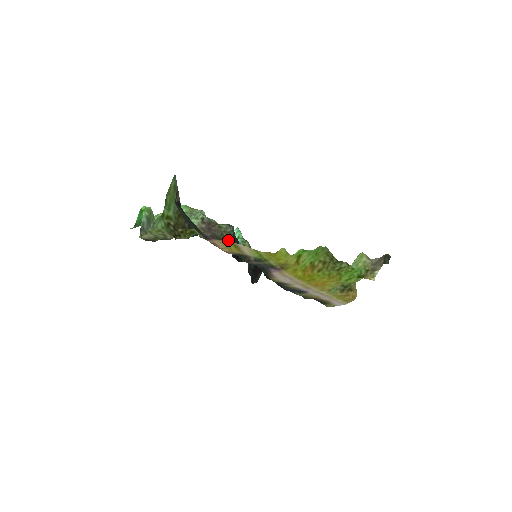
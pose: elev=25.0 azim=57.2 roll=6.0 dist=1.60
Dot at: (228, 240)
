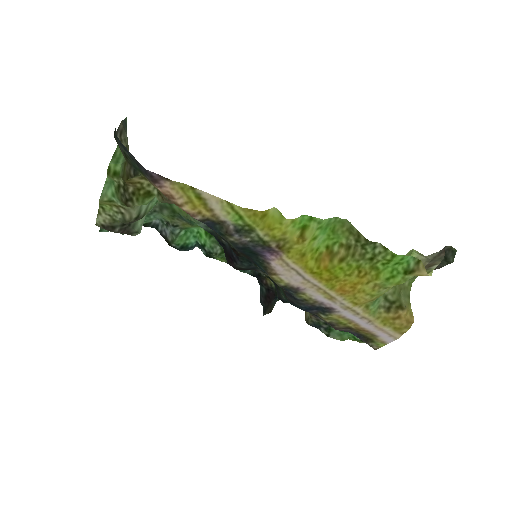
Dot at: occluded
